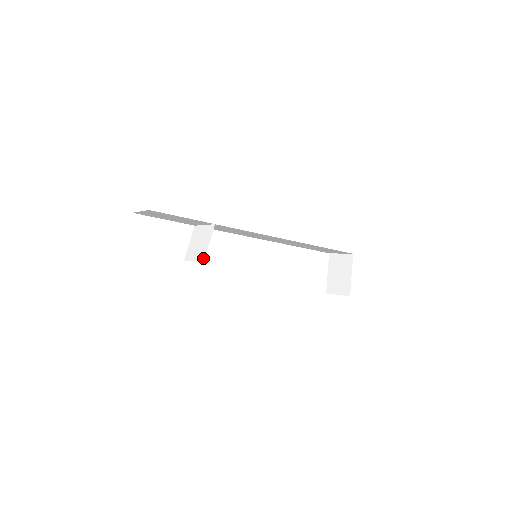
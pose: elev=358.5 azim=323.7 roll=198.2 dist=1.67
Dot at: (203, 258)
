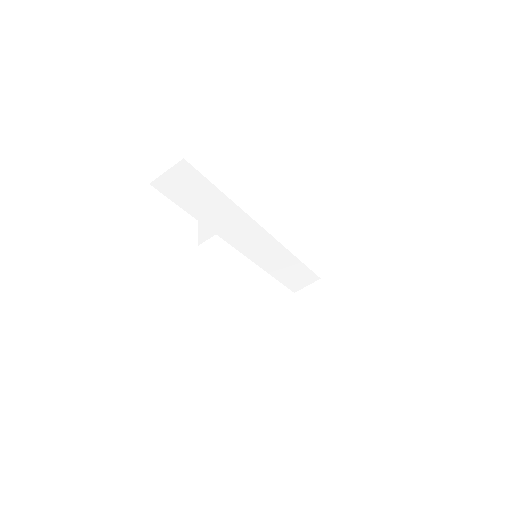
Dot at: (230, 222)
